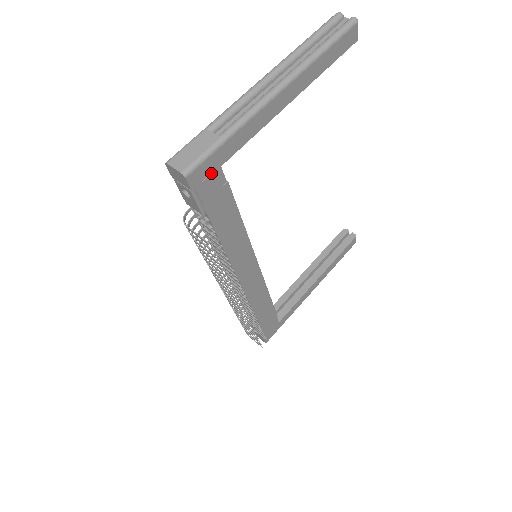
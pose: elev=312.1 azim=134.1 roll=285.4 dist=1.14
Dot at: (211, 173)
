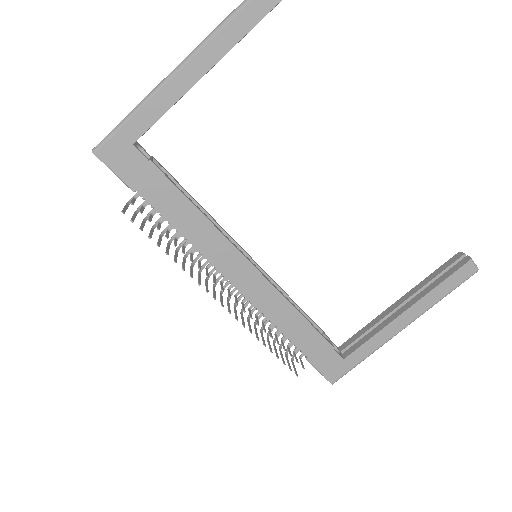
Dot at: (124, 151)
